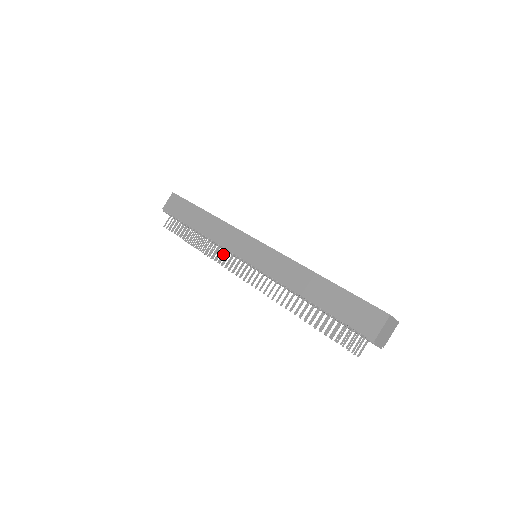
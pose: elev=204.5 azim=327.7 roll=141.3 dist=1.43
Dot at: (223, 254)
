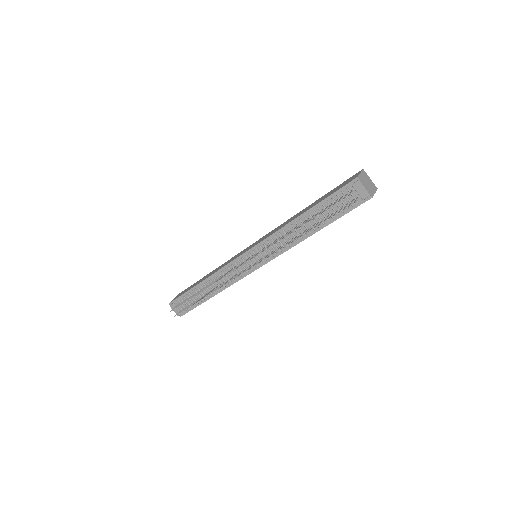
Dot at: (227, 273)
